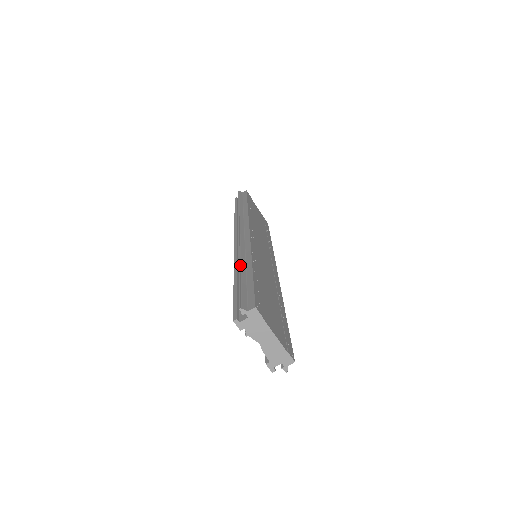
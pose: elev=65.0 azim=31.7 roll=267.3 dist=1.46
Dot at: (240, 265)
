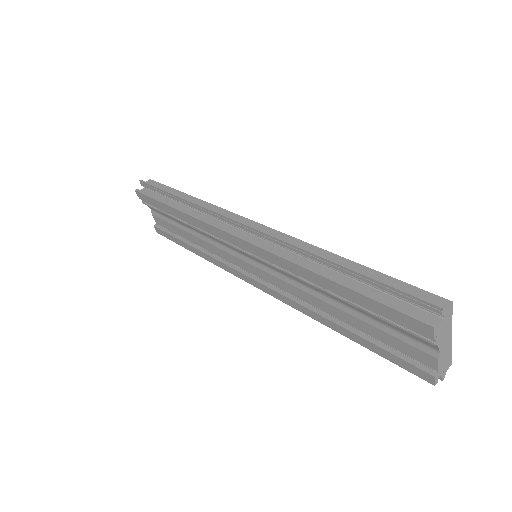
Dot at: (331, 260)
